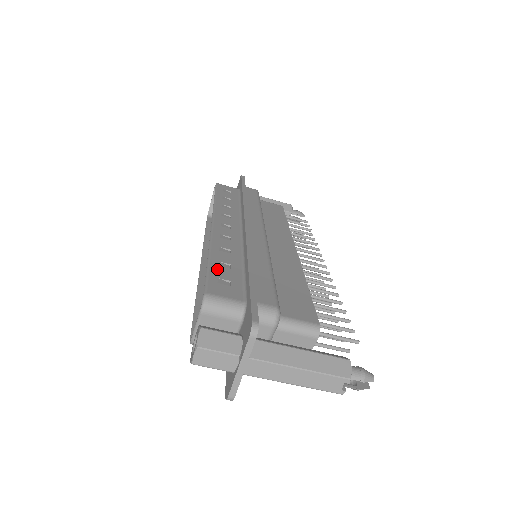
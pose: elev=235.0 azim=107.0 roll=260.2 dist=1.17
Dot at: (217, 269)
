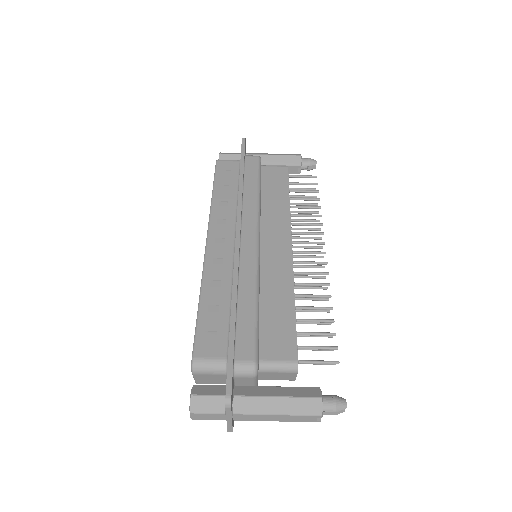
Dot at: (205, 318)
